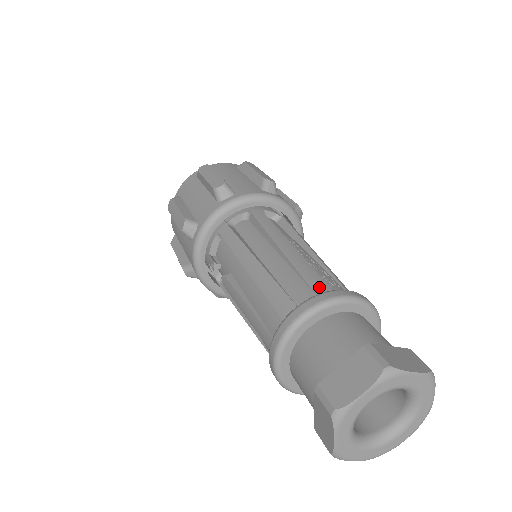
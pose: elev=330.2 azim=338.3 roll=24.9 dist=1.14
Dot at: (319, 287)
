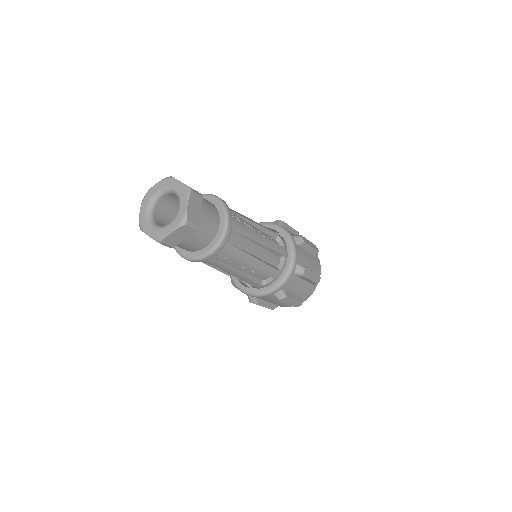
Dot at: occluded
